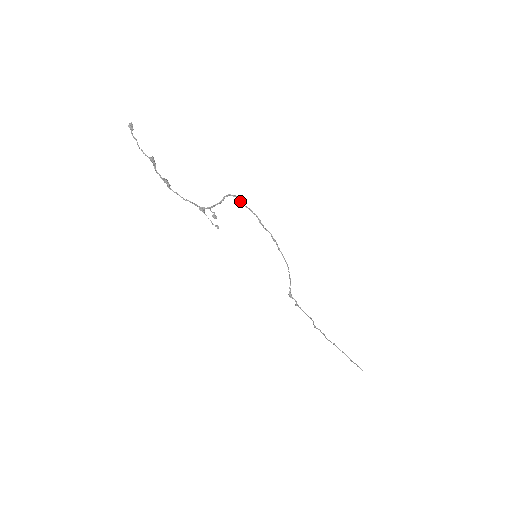
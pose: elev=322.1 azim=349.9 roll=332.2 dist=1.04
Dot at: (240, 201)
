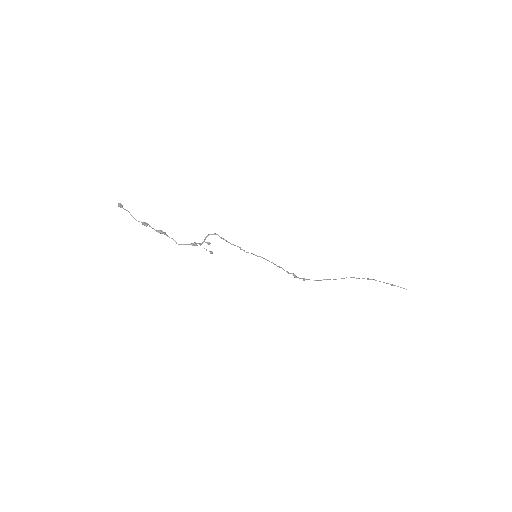
Dot at: (220, 237)
